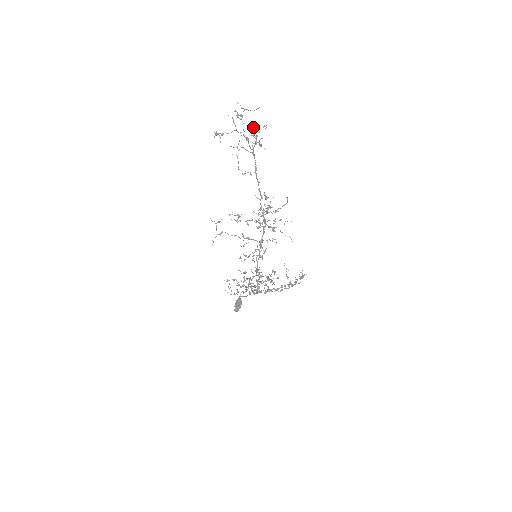
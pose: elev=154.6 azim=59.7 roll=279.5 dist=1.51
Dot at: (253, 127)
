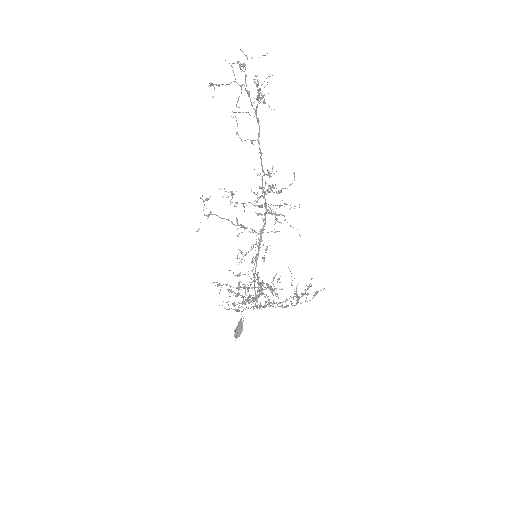
Dot at: (258, 81)
